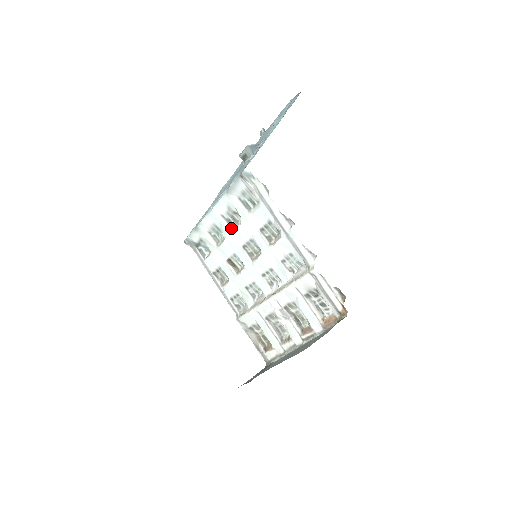
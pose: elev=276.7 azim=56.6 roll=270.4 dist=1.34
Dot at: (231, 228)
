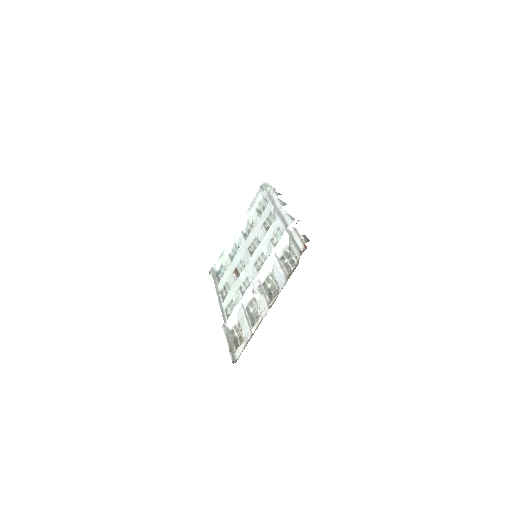
Dot at: (245, 239)
